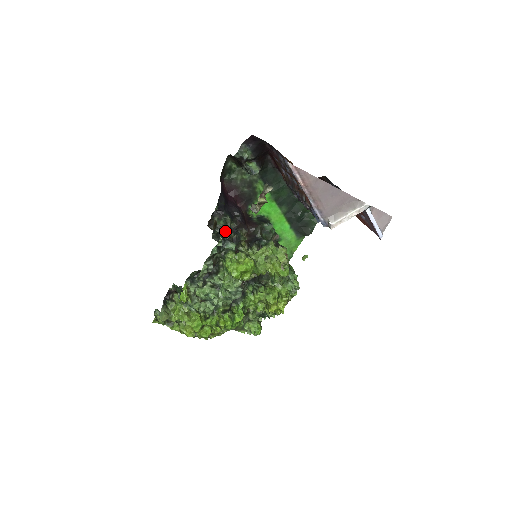
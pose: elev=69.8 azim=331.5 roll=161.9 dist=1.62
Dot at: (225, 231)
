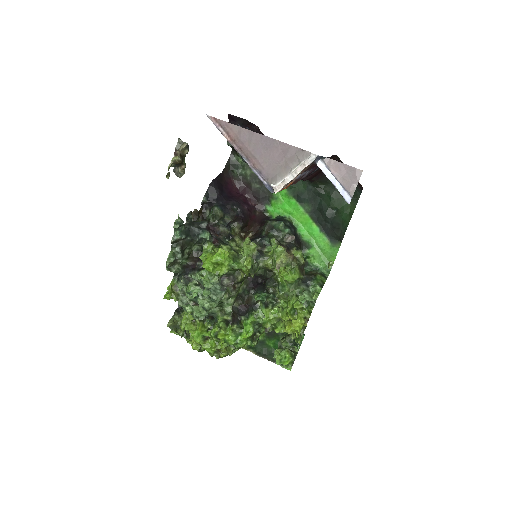
Dot at: (216, 225)
